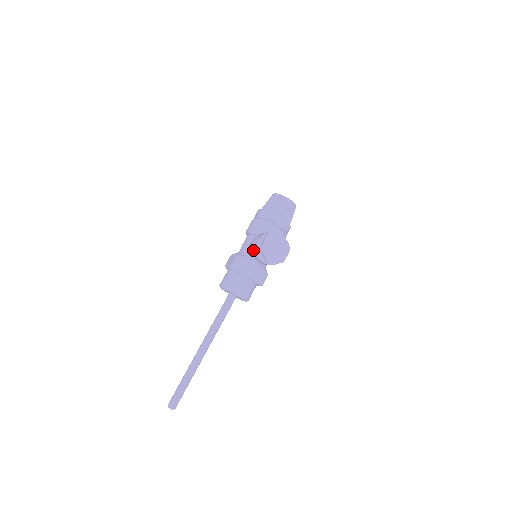
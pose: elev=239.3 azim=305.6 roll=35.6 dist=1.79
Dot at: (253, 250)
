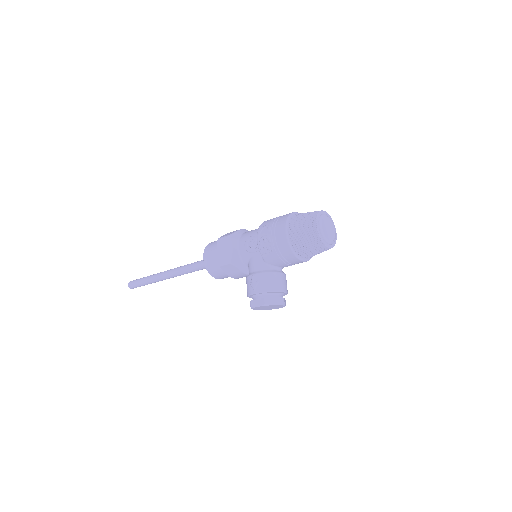
Dot at: (247, 284)
